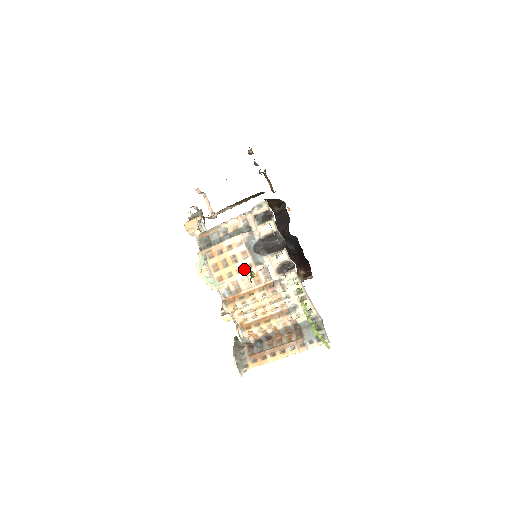
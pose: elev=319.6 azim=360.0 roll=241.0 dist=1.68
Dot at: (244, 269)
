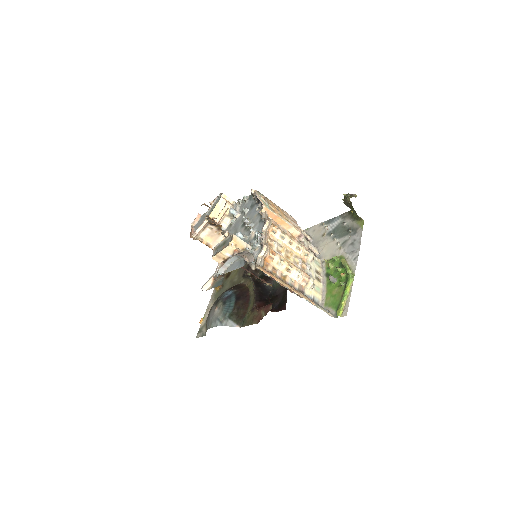
Dot at: (292, 224)
